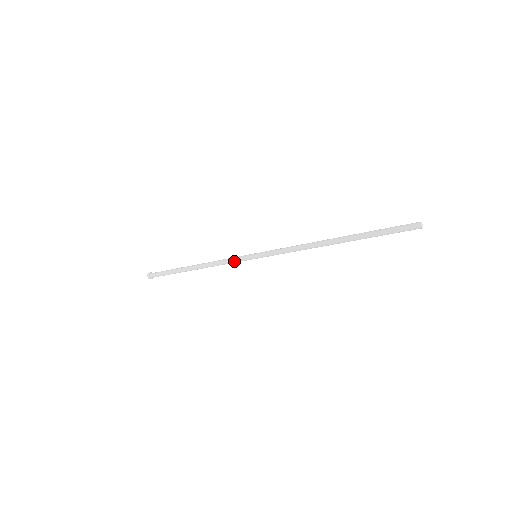
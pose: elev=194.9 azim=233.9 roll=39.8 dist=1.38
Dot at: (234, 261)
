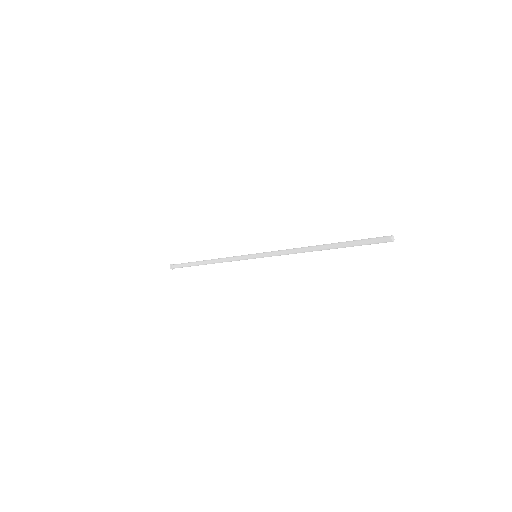
Dot at: (238, 258)
